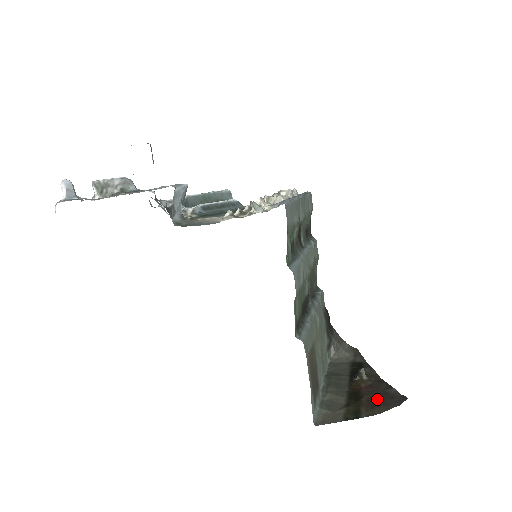
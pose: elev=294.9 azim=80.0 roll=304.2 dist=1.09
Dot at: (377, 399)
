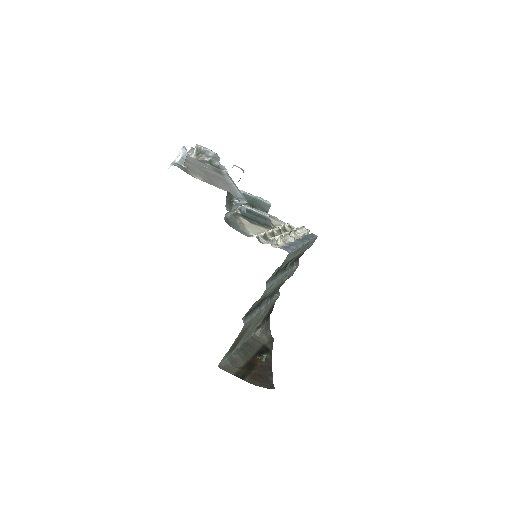
Dot at: (260, 377)
